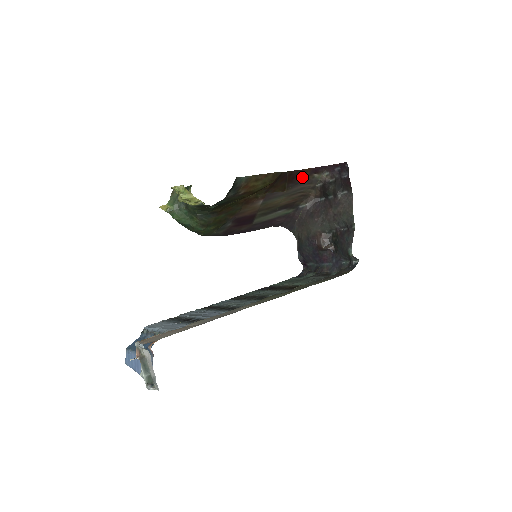
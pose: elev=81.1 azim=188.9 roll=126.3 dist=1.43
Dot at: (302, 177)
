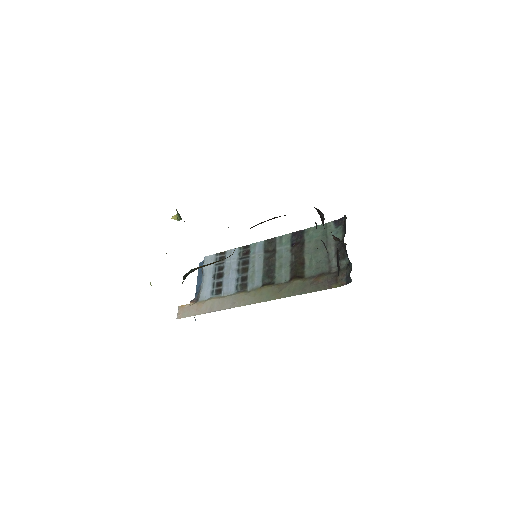
Dot at: (284, 215)
